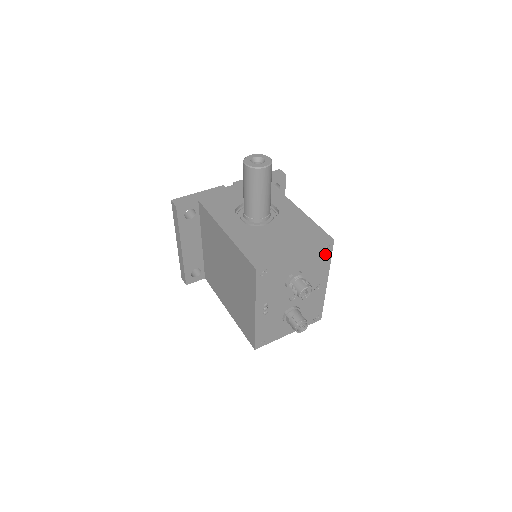
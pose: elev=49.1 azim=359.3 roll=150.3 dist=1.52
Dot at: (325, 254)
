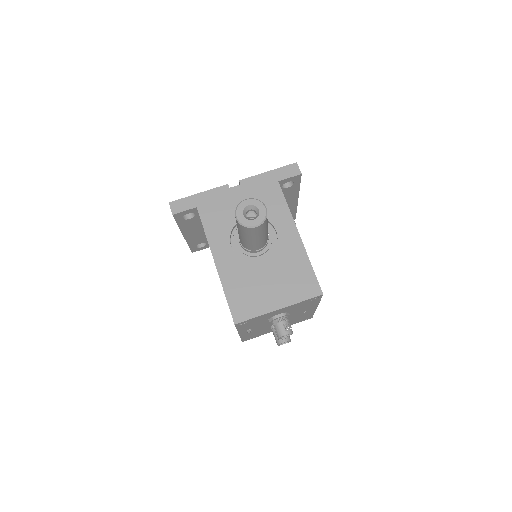
Dot at: (313, 300)
